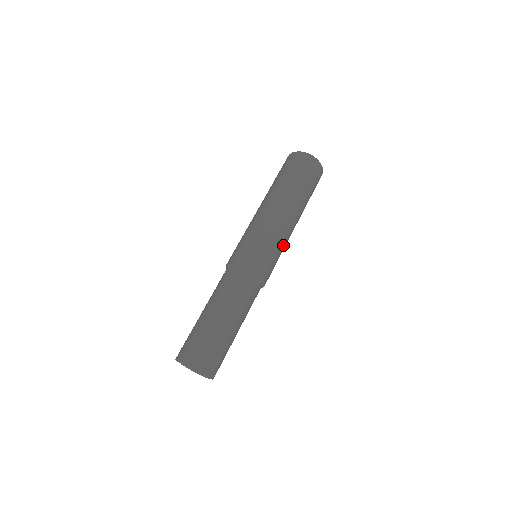
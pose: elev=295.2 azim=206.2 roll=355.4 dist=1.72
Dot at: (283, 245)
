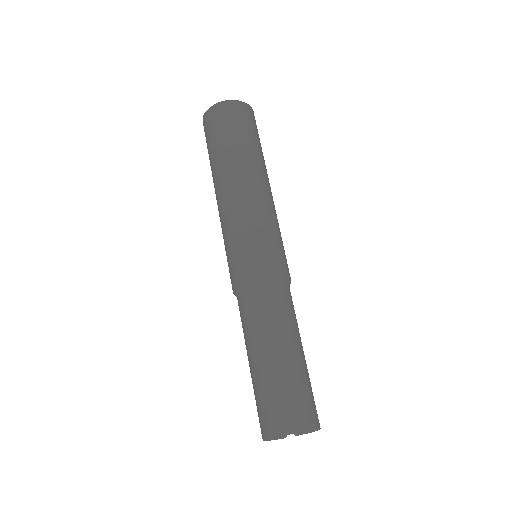
Dot at: (276, 222)
